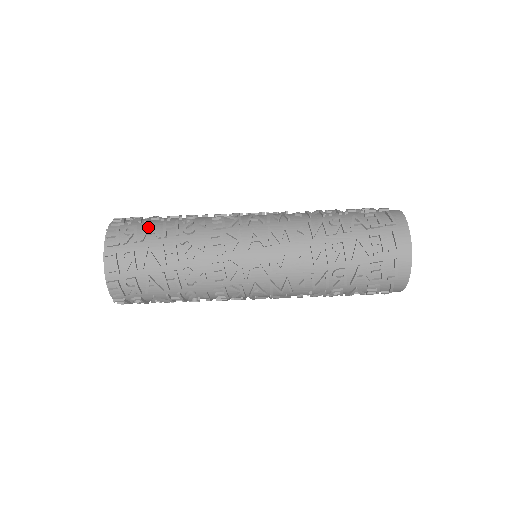
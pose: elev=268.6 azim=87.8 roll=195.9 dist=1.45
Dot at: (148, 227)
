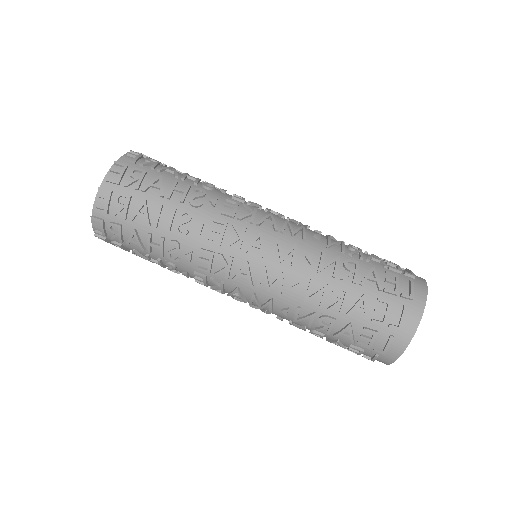
Dot at: (171, 167)
